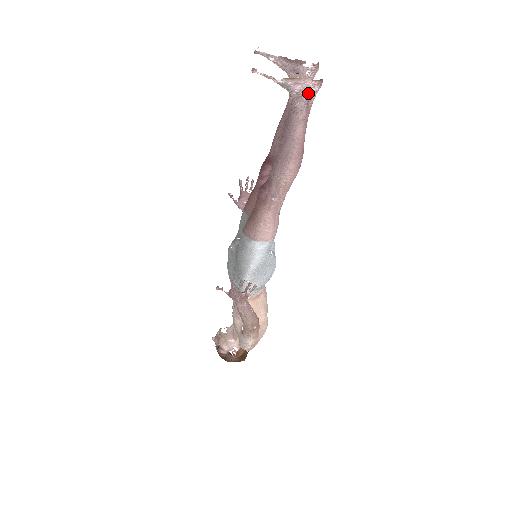
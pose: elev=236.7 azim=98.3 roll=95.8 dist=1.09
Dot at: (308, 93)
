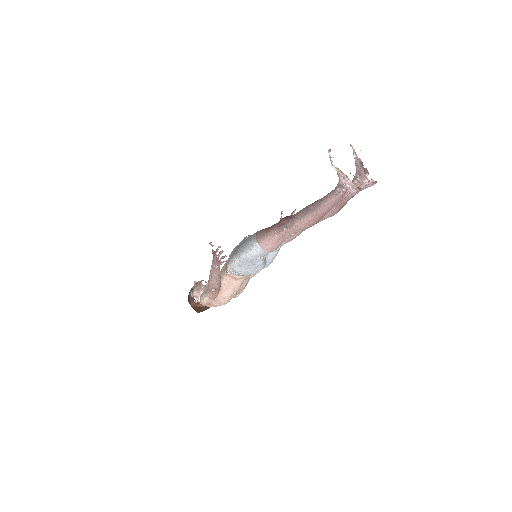
Dot at: (347, 189)
